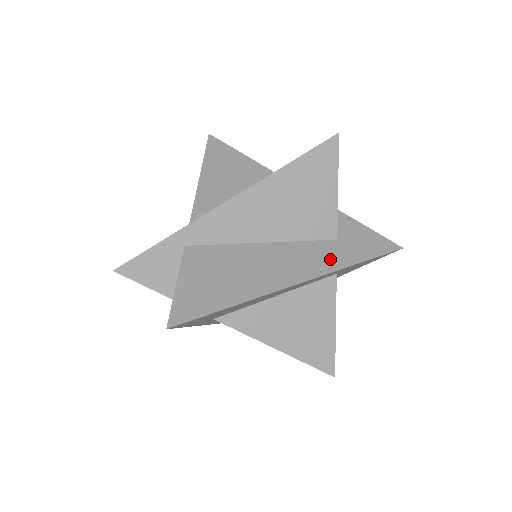
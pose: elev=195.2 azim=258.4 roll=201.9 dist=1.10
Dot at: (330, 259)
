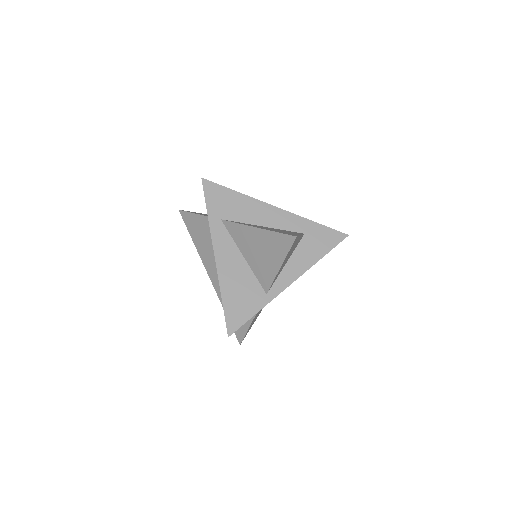
Dot at: occluded
